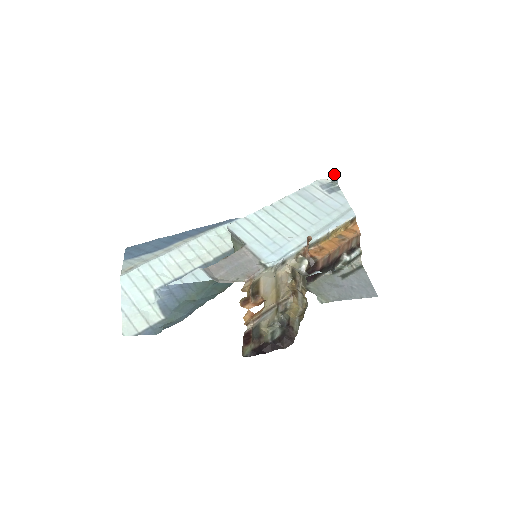
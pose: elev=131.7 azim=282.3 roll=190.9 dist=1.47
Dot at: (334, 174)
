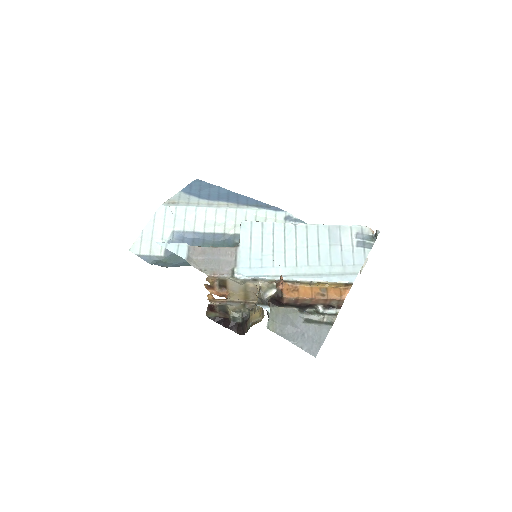
Dot at: (377, 231)
